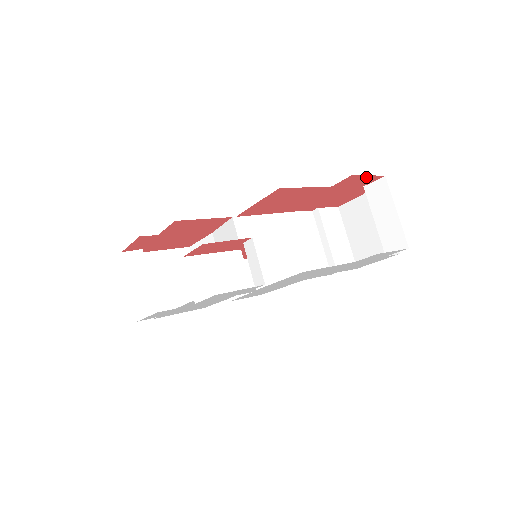
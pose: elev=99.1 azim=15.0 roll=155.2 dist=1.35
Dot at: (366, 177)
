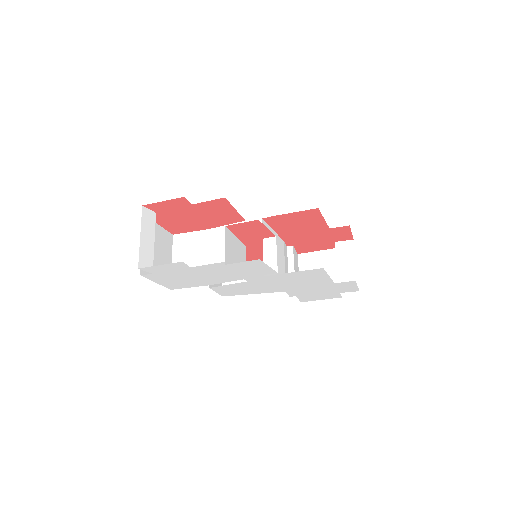
Dot at: (348, 233)
